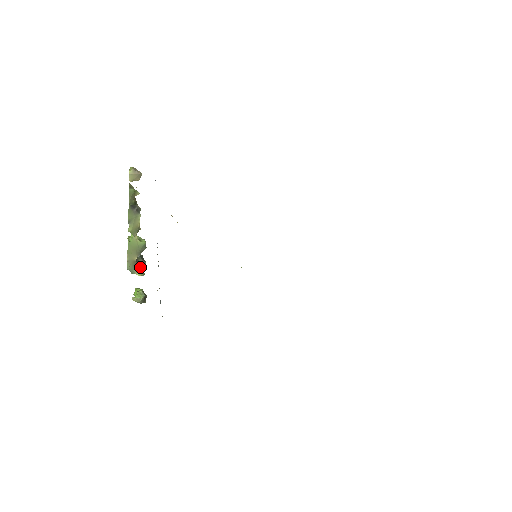
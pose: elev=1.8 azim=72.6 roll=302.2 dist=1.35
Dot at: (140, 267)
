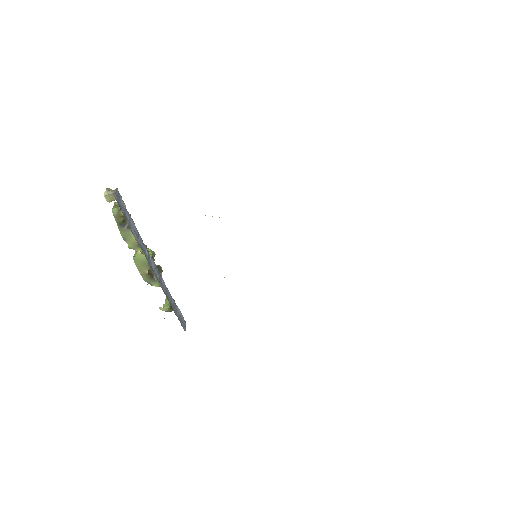
Dot at: (155, 279)
